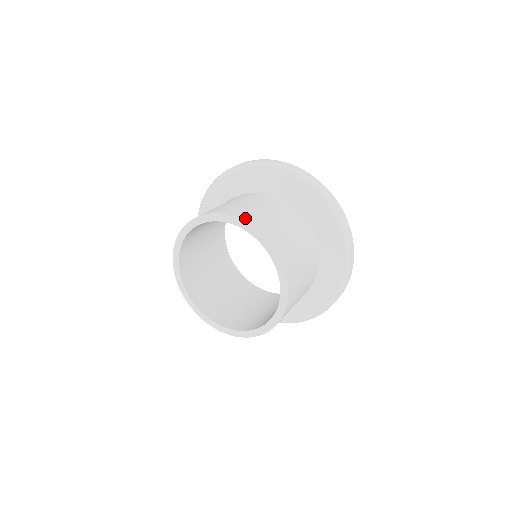
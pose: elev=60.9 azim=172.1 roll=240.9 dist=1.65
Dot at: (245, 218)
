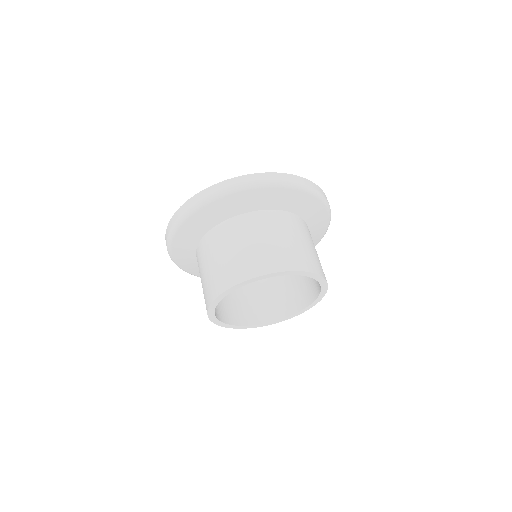
Dot at: (322, 273)
